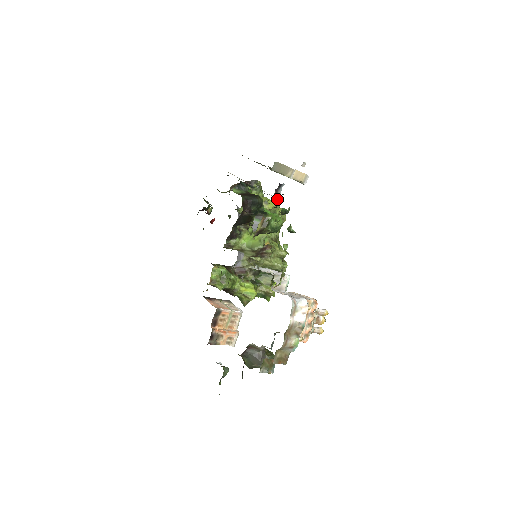
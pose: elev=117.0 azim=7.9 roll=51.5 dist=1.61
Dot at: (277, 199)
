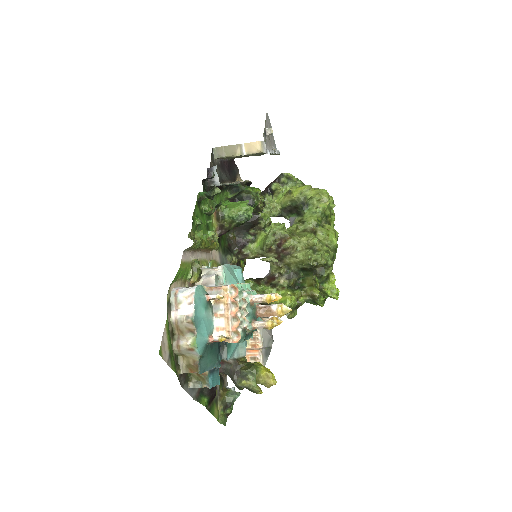
Dot at: (219, 185)
